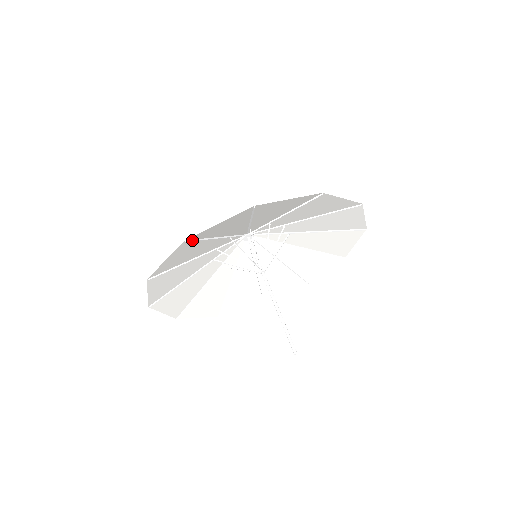
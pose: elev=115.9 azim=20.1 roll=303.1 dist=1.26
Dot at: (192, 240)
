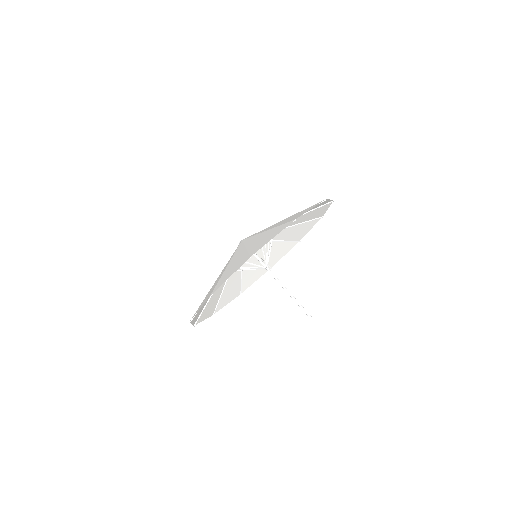
Dot at: (250, 255)
